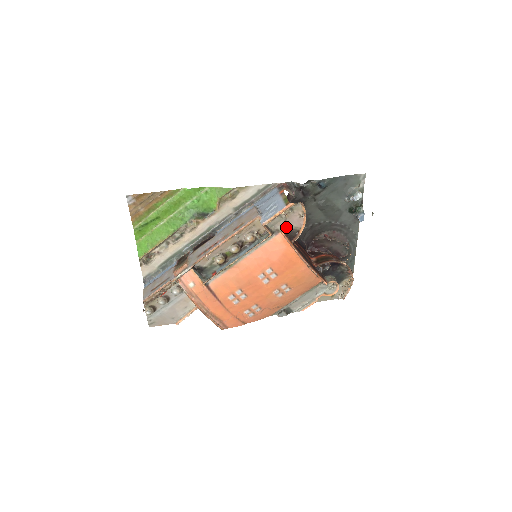
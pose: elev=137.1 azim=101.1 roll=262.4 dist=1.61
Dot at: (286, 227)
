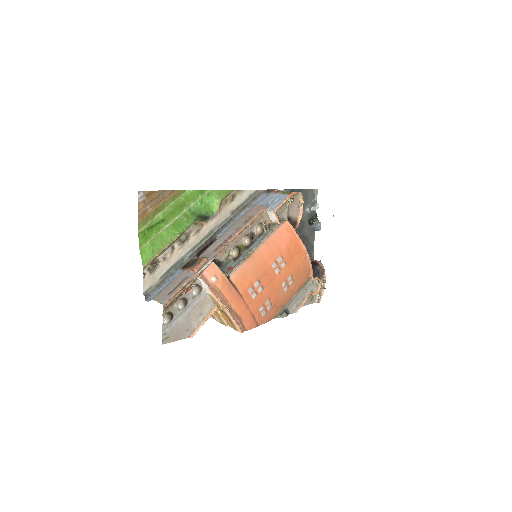
Dot at: (288, 217)
